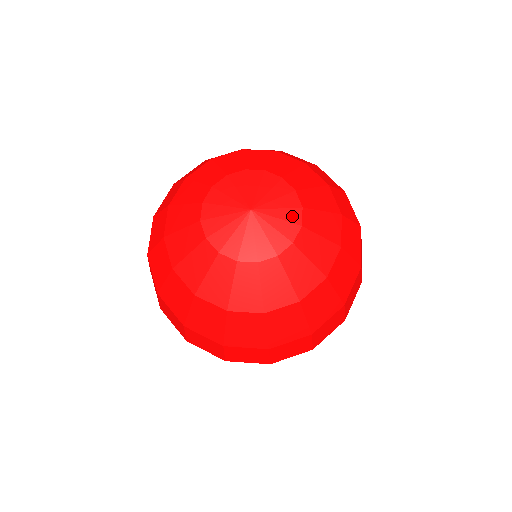
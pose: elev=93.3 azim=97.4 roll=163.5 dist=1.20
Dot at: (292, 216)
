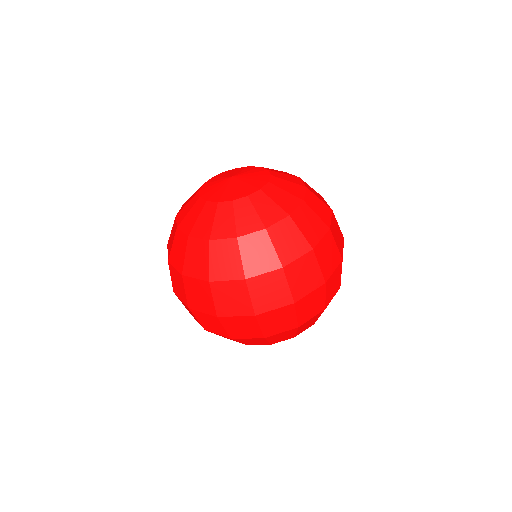
Dot at: (258, 170)
